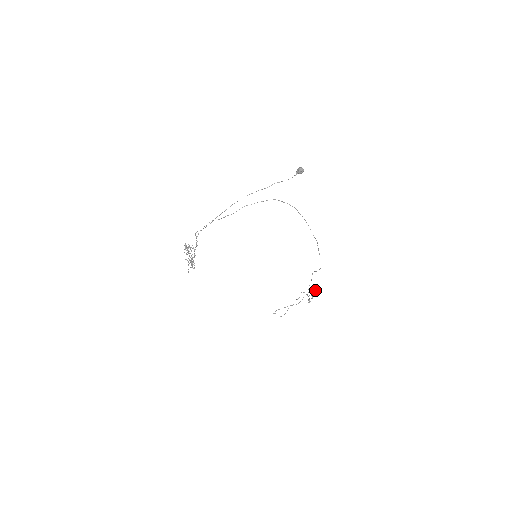
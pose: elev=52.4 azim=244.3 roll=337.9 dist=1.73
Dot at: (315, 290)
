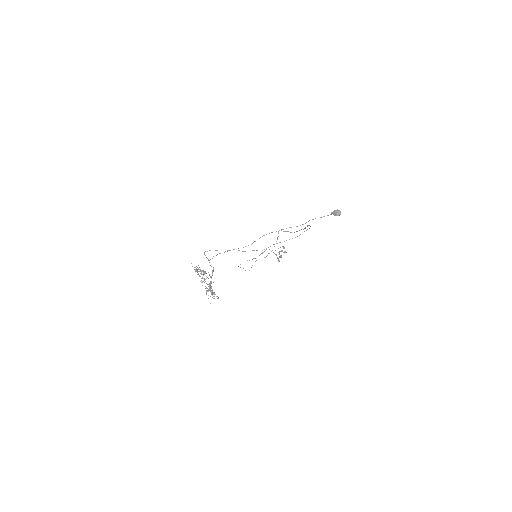
Dot at: (285, 252)
